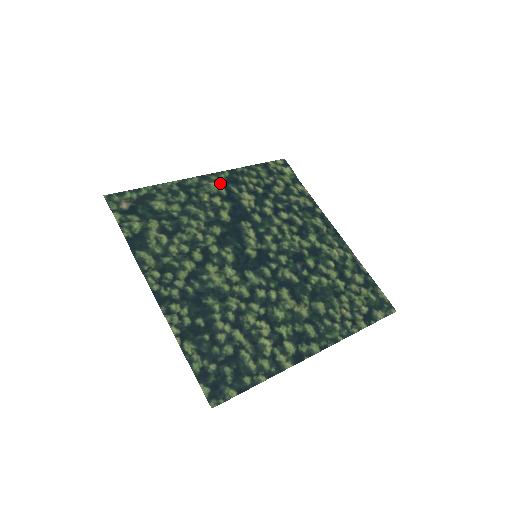
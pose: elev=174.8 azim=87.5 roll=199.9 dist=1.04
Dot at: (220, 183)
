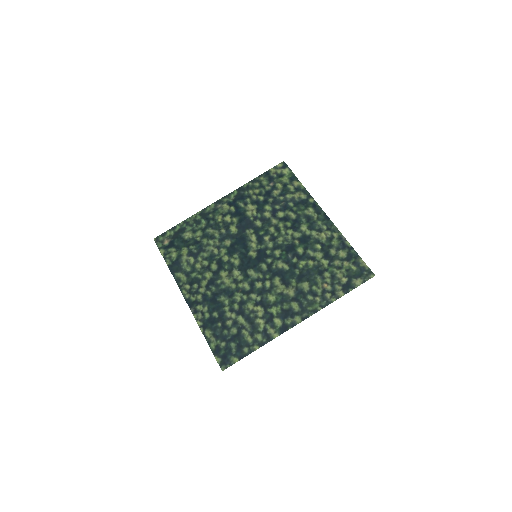
Dot at: (230, 203)
